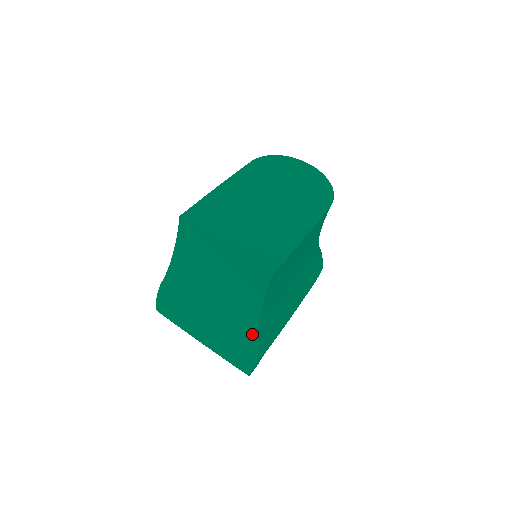
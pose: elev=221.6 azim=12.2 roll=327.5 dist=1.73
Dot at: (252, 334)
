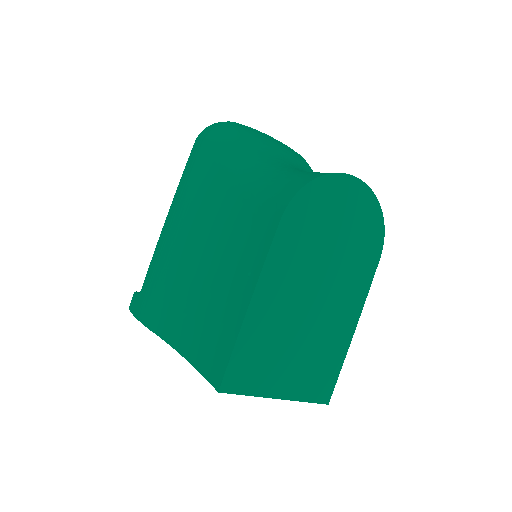
Dot at: occluded
